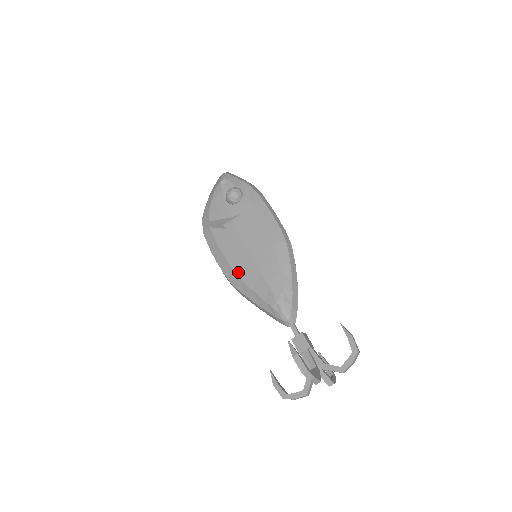
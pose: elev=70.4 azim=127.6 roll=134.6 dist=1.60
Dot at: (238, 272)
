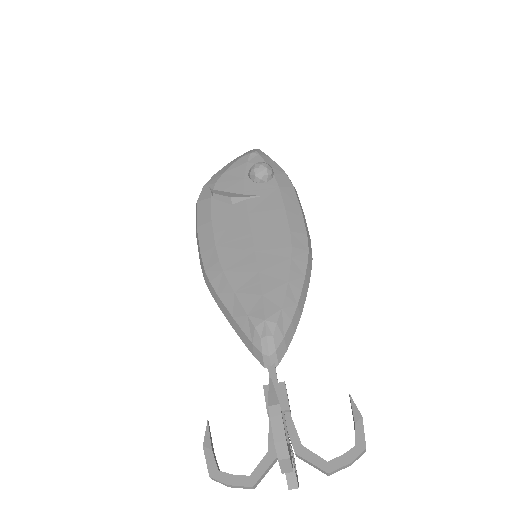
Dot at: (224, 262)
